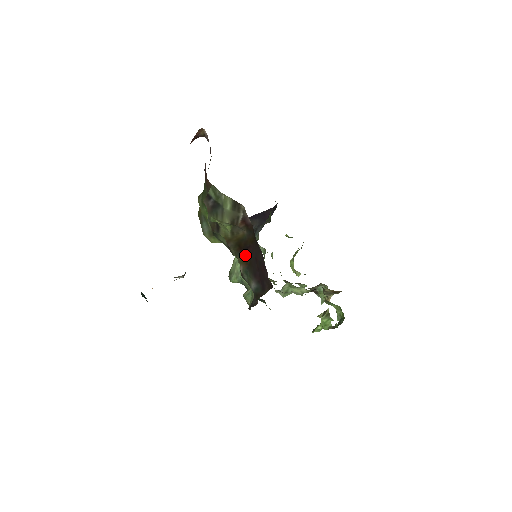
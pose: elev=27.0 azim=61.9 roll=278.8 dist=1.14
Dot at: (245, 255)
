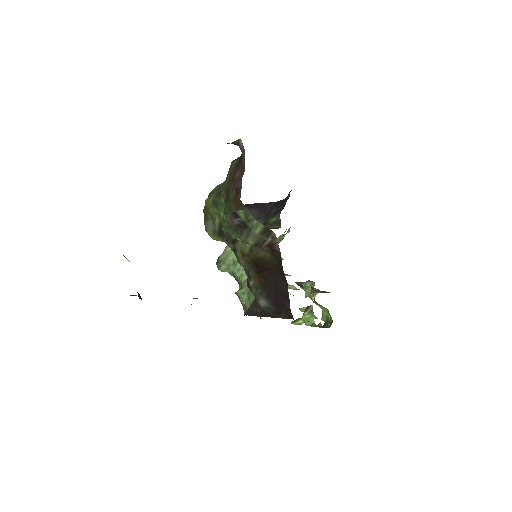
Dot at: (261, 274)
